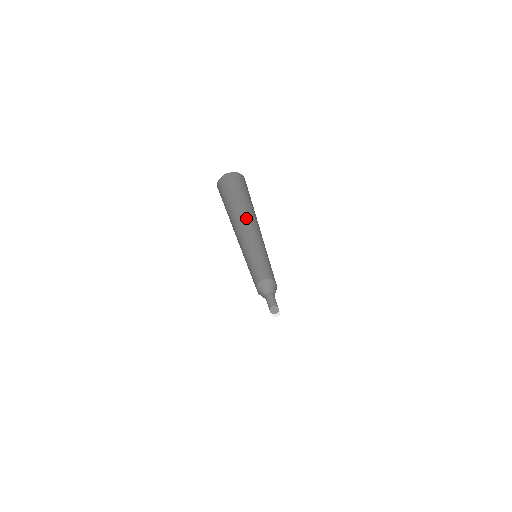
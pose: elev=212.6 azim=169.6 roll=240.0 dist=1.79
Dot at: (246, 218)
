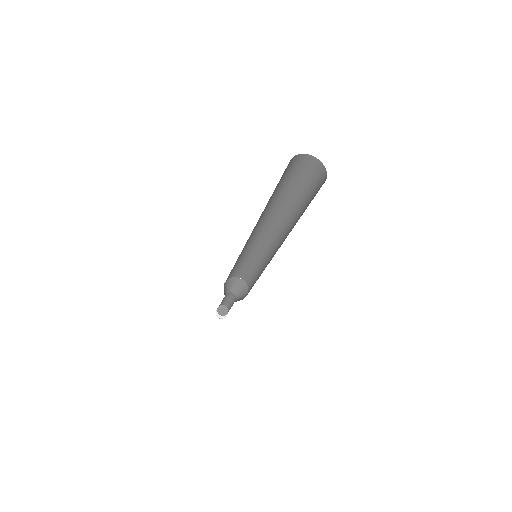
Dot at: (288, 219)
